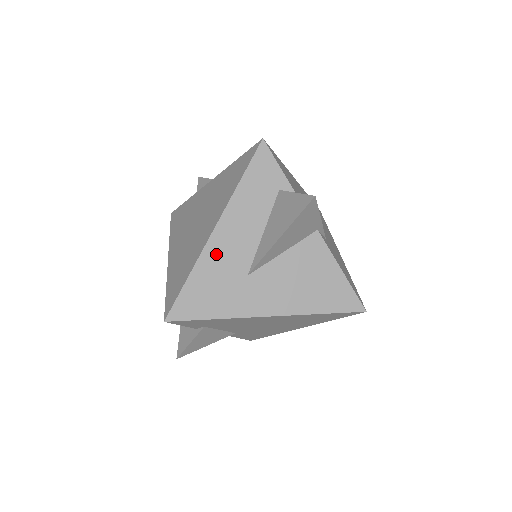
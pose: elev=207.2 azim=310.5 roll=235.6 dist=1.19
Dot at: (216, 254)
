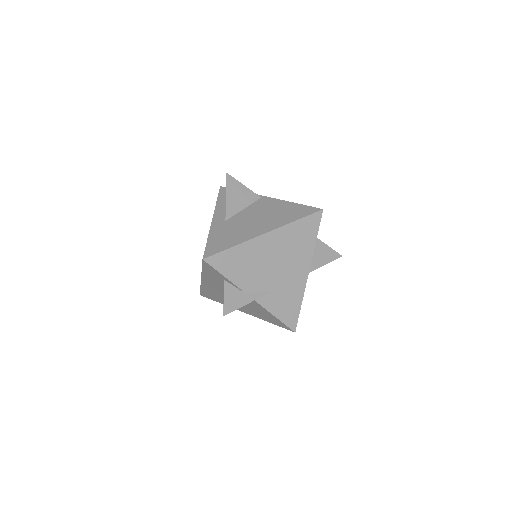
Dot at: (208, 287)
